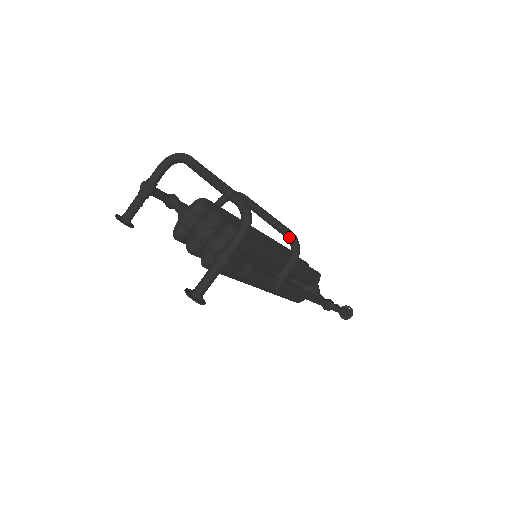
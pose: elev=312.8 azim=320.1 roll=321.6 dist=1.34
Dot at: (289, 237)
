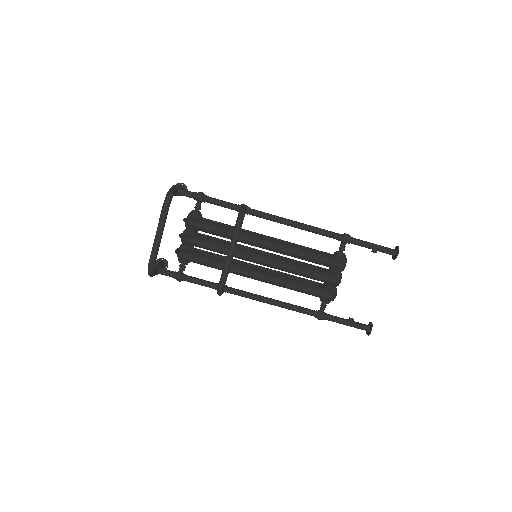
Dot at: (219, 283)
